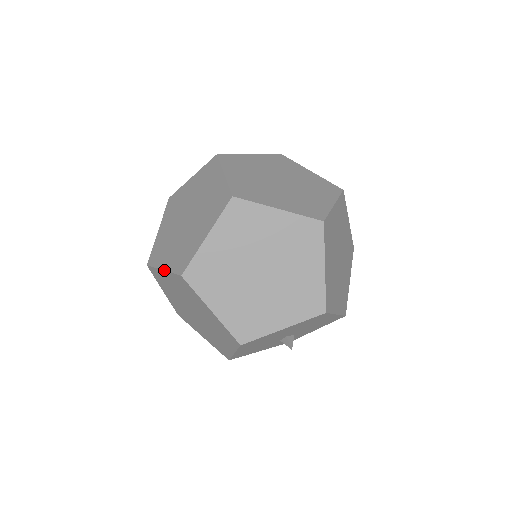
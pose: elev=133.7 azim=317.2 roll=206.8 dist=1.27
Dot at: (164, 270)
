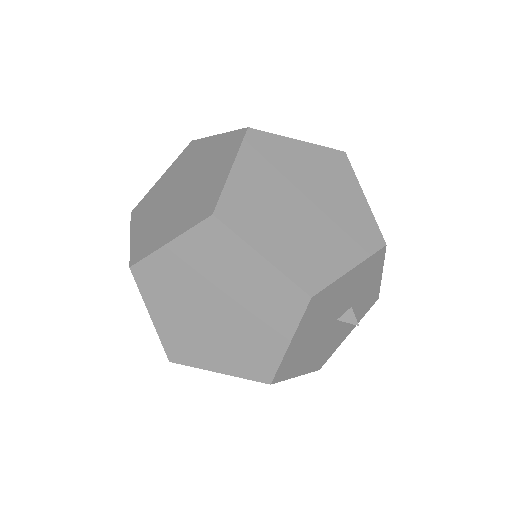
Dot at: occluded
